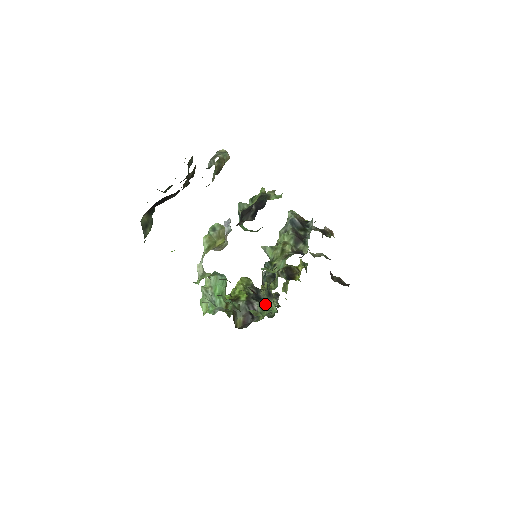
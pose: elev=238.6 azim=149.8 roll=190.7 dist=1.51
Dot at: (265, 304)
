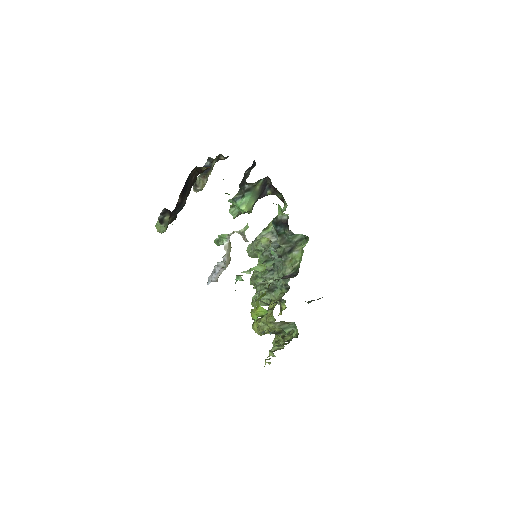
Dot at: (292, 267)
